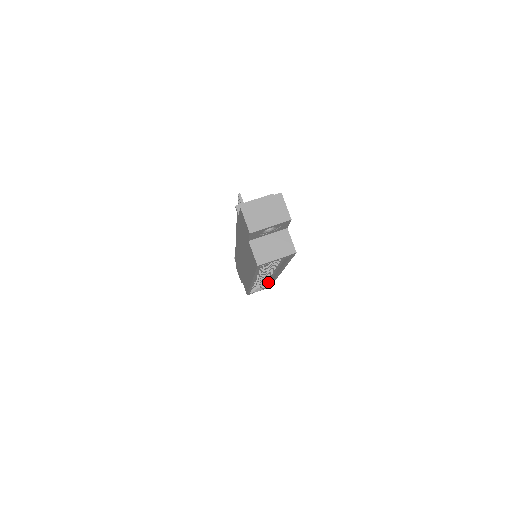
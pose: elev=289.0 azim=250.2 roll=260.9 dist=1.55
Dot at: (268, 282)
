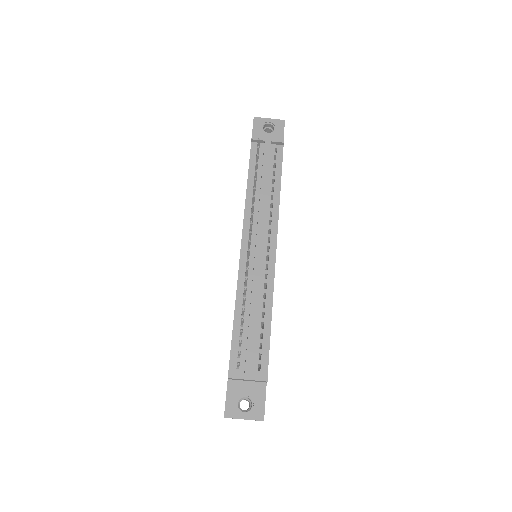
Dot at: occluded
